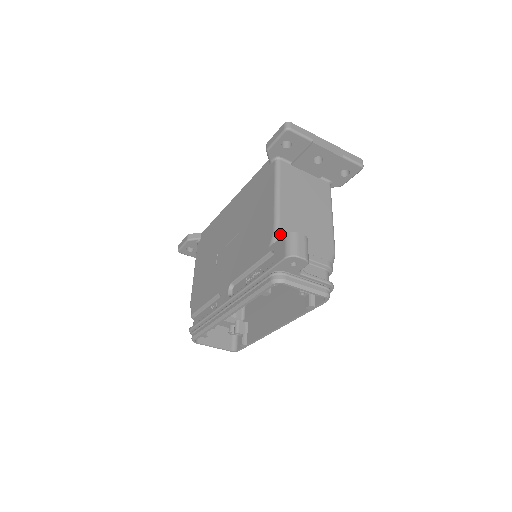
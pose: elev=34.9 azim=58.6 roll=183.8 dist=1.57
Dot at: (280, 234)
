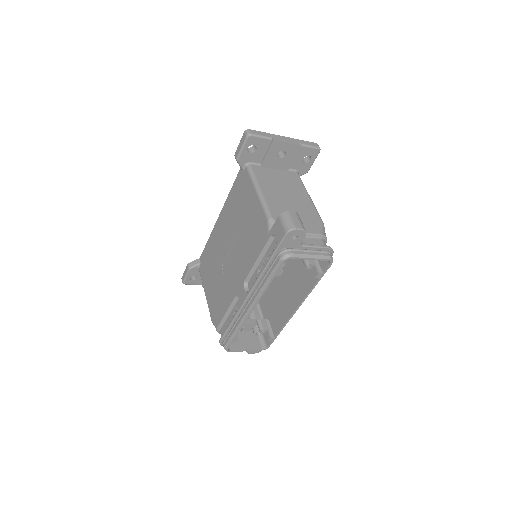
Dot at: (273, 220)
